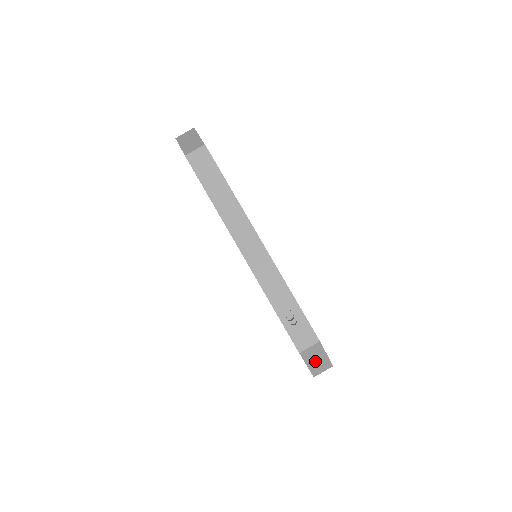
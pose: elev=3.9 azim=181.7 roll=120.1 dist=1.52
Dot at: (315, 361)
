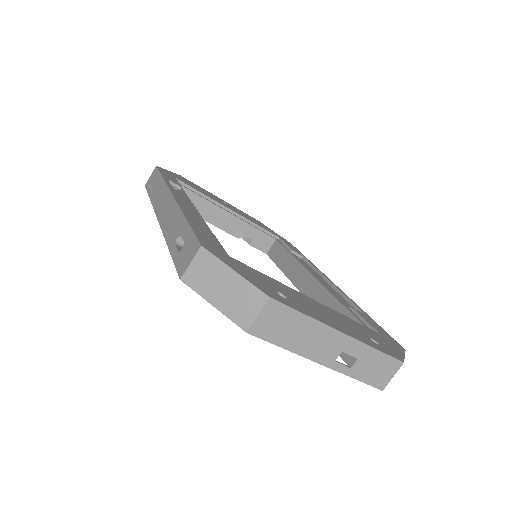
Dot at: (223, 292)
